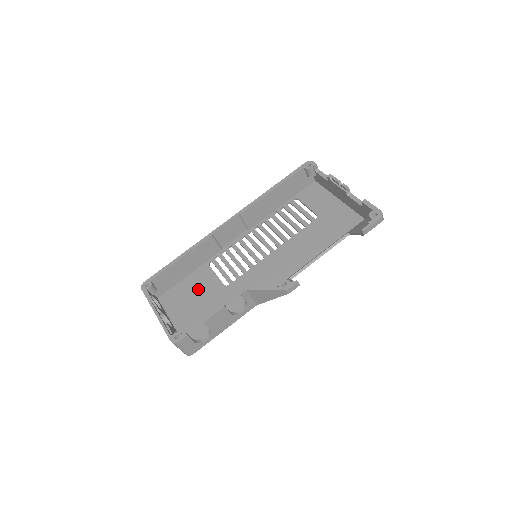
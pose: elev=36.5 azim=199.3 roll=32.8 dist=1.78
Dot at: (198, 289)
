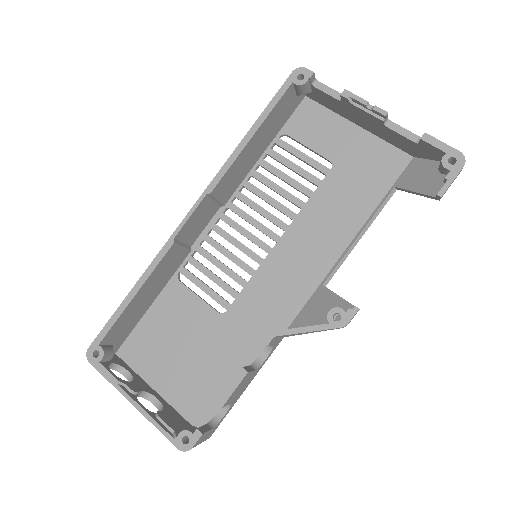
Dot at: (177, 327)
